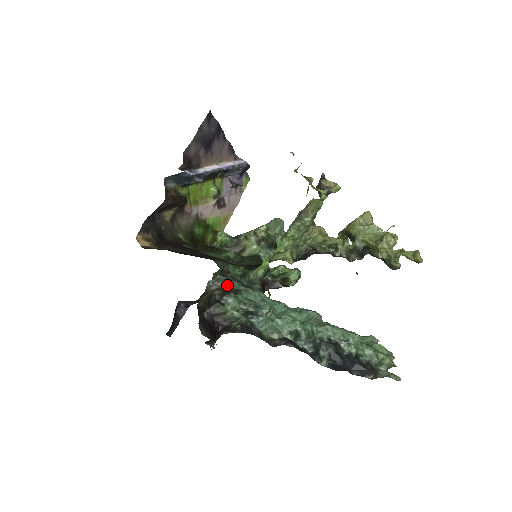
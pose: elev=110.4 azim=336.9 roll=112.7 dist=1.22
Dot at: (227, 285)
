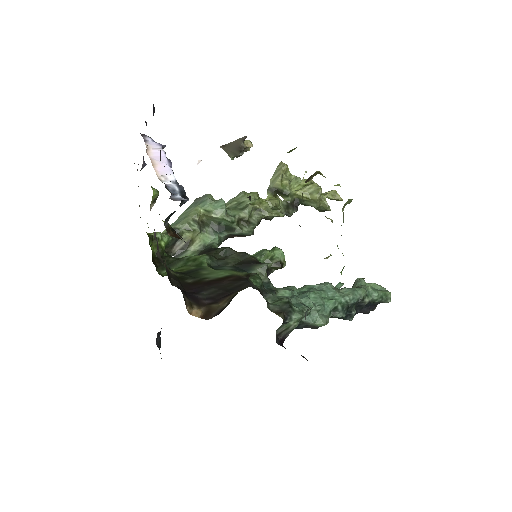
Dot at: (267, 301)
